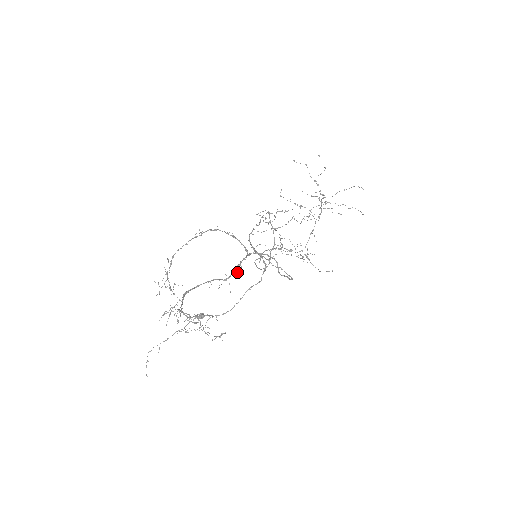
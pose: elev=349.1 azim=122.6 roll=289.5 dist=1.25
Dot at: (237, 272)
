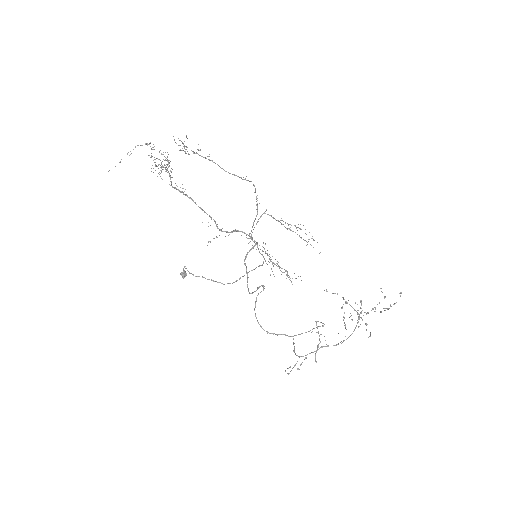
Dot at: occluded
